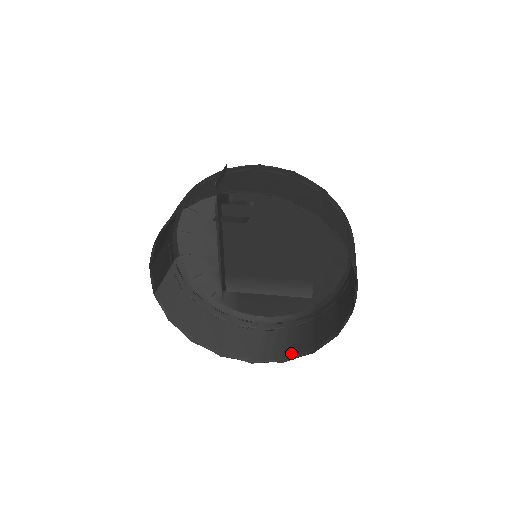
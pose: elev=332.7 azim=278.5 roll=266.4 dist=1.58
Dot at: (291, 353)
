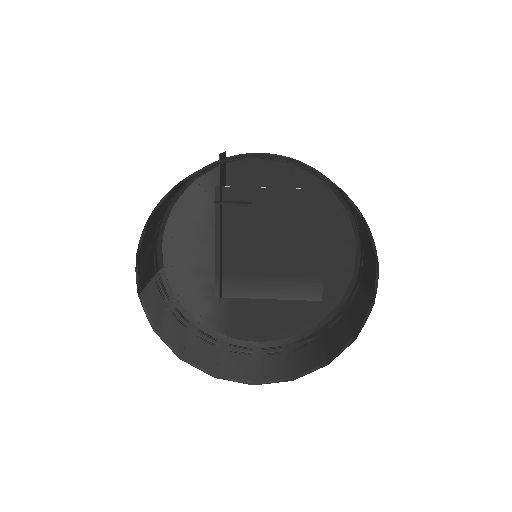
Dot at: (300, 370)
